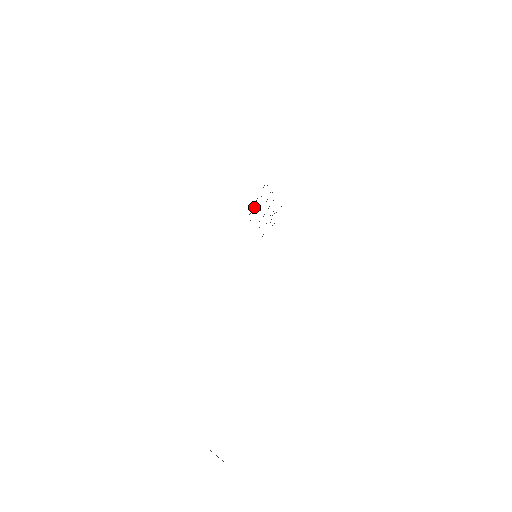
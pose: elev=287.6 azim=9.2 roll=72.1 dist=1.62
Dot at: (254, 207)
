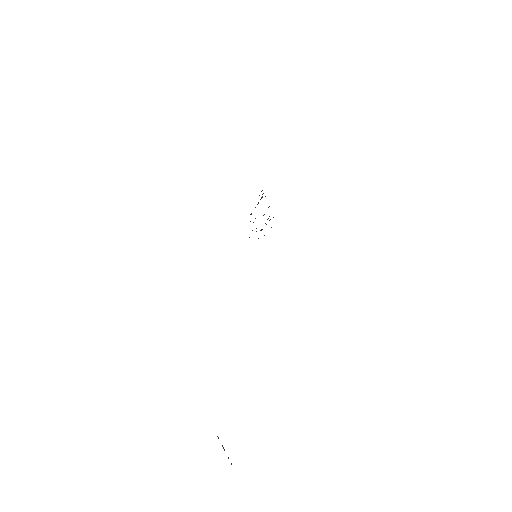
Dot at: occluded
